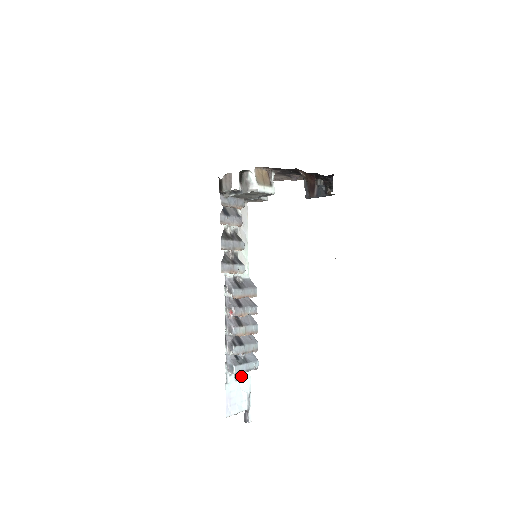
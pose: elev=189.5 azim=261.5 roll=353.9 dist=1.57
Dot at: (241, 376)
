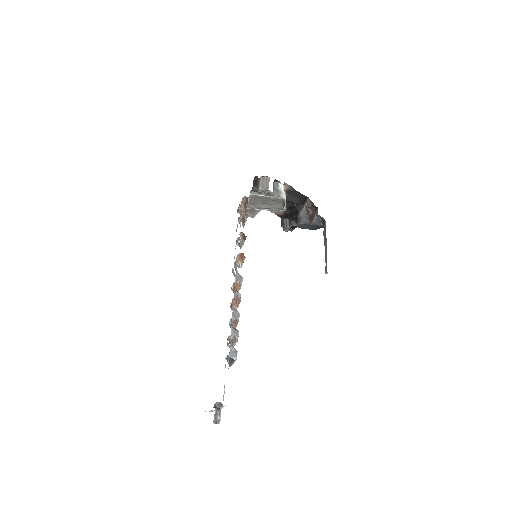
Dot at: occluded
